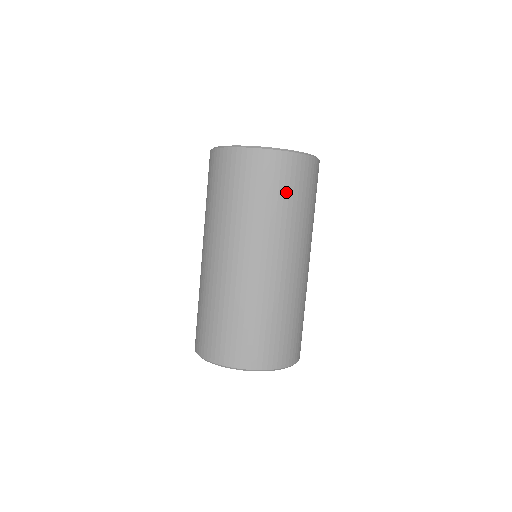
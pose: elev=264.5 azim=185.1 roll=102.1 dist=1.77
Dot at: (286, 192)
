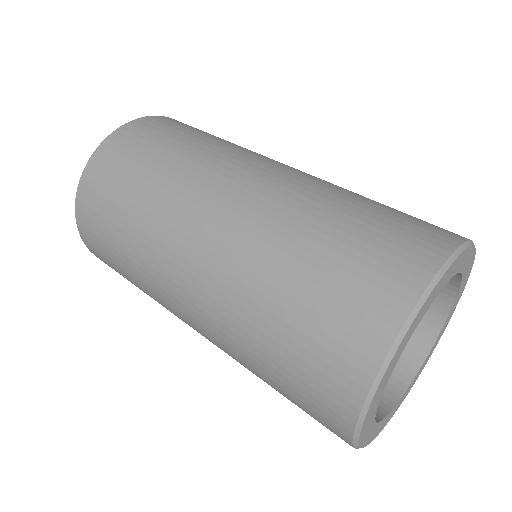
Dot at: (187, 132)
